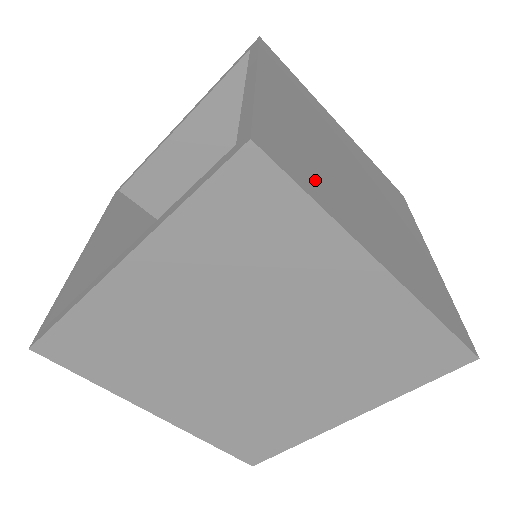
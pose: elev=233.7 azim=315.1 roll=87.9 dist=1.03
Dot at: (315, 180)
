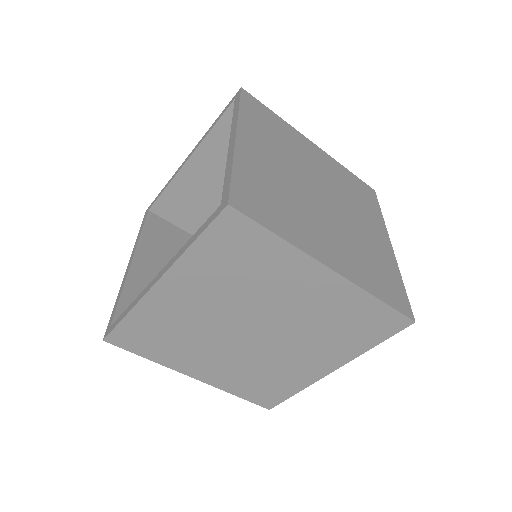
Dot at: (279, 216)
